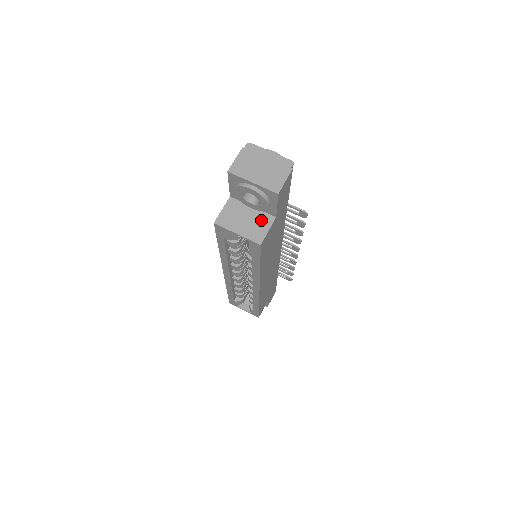
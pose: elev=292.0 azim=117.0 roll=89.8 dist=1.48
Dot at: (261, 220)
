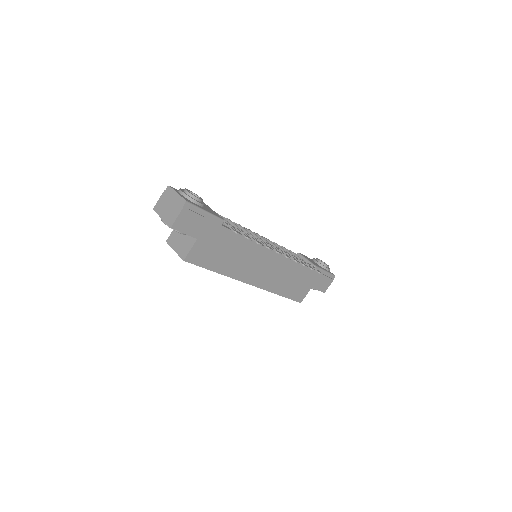
Dot at: (189, 241)
